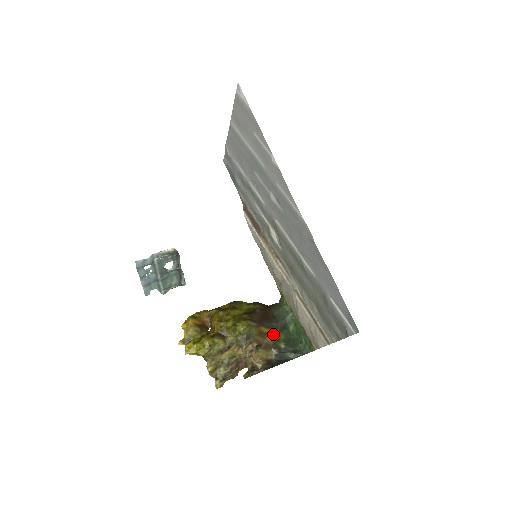
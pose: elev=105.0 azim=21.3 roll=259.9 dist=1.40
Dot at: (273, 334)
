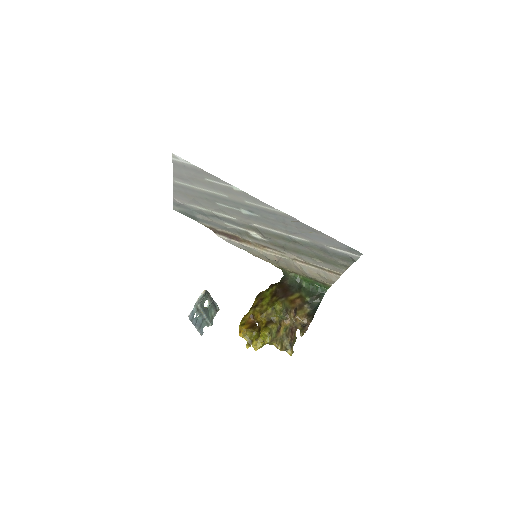
Dot at: (298, 296)
